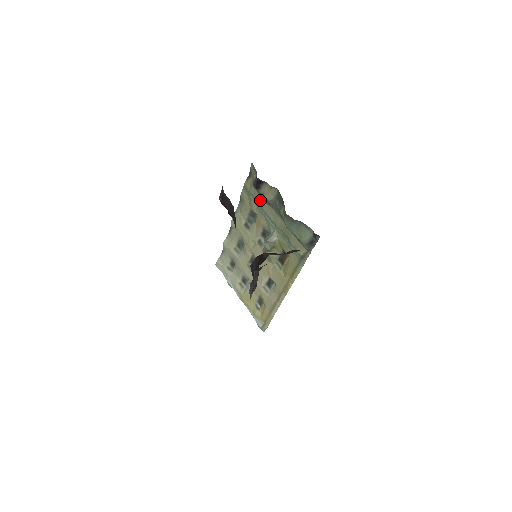
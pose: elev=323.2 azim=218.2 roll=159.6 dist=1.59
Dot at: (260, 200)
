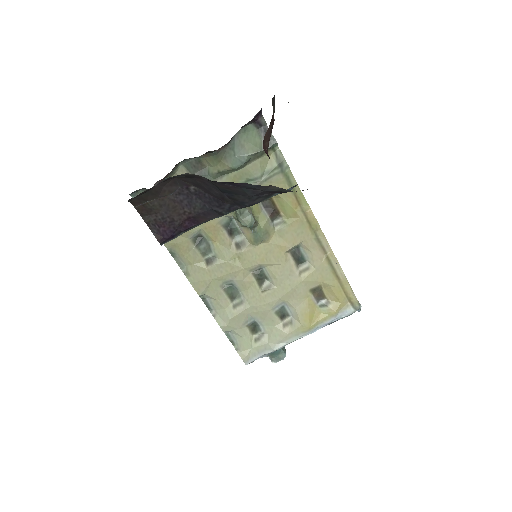
Dot at: occluded
